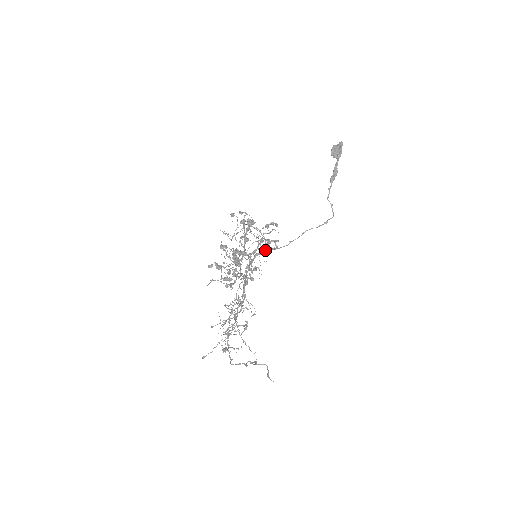
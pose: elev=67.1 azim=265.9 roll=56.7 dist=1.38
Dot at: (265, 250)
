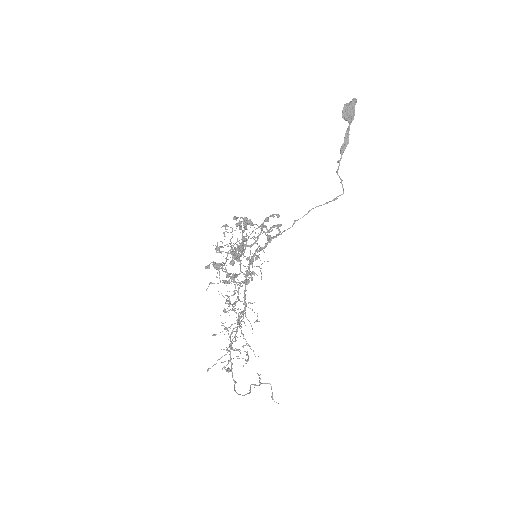
Dot at: (266, 243)
